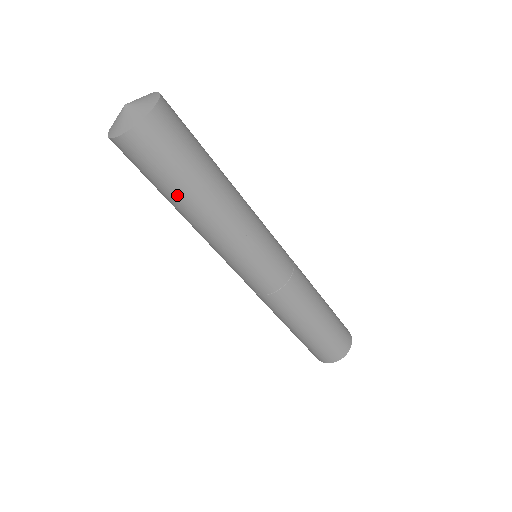
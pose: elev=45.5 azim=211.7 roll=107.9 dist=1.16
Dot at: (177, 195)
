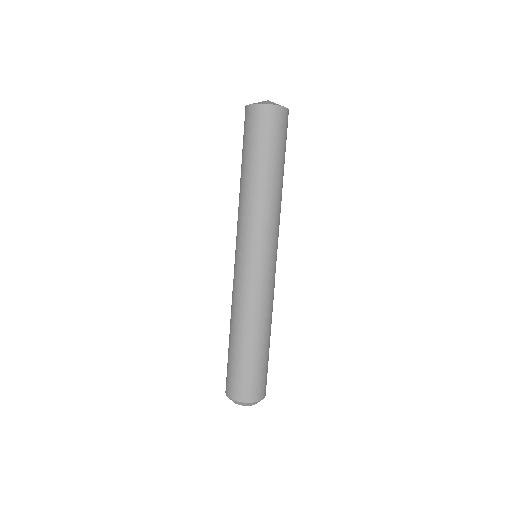
Dot at: (269, 162)
